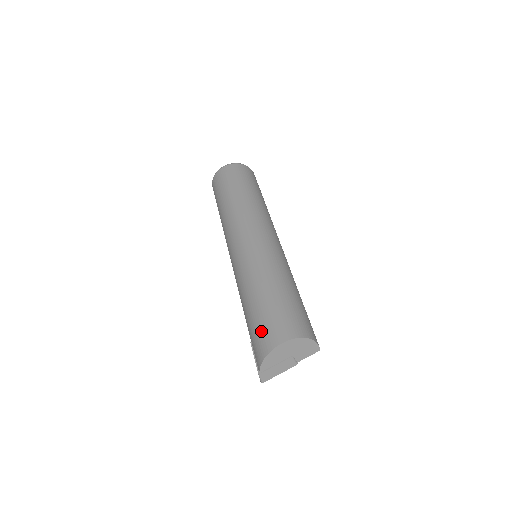
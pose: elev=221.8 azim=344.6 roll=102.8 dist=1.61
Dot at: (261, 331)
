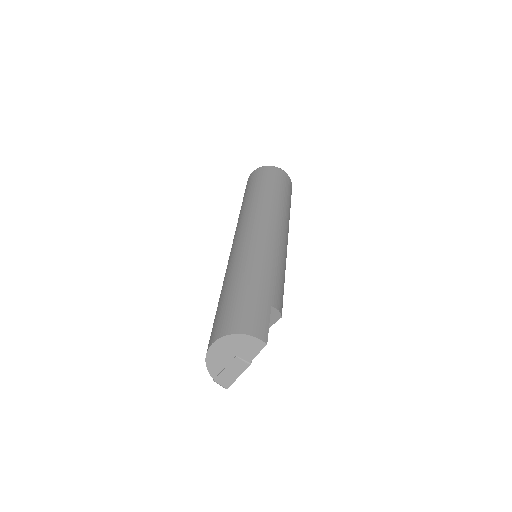
Dot at: occluded
